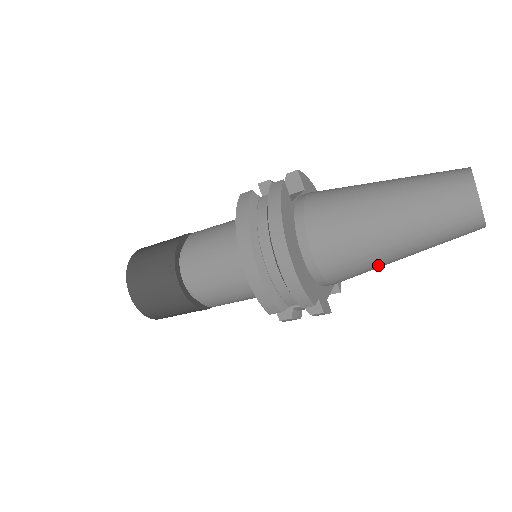
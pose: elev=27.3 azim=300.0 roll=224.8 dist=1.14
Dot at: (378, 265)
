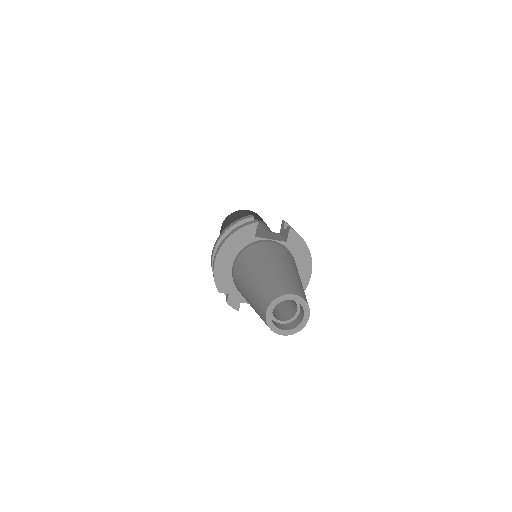
Dot at: occluded
